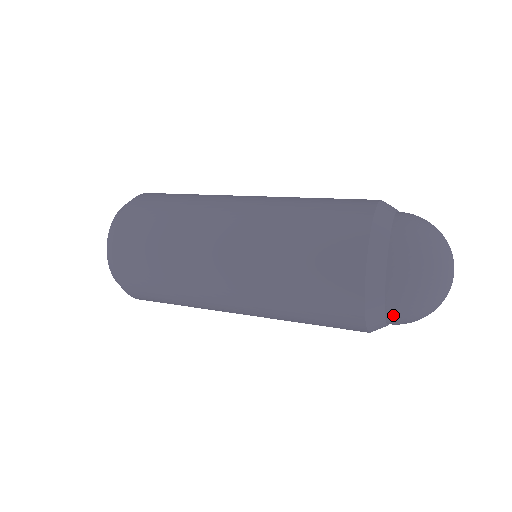
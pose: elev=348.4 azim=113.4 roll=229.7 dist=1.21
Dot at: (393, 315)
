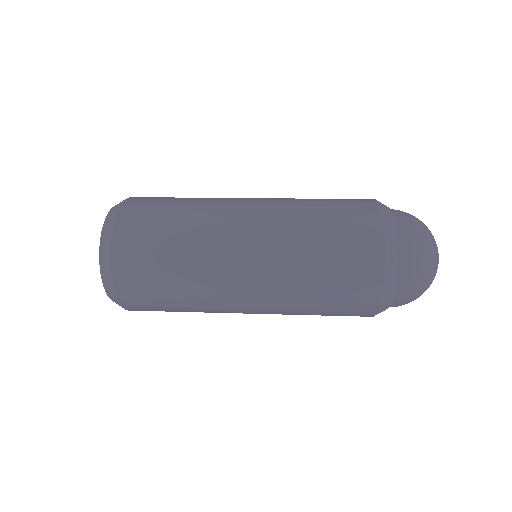
Dot at: (401, 295)
